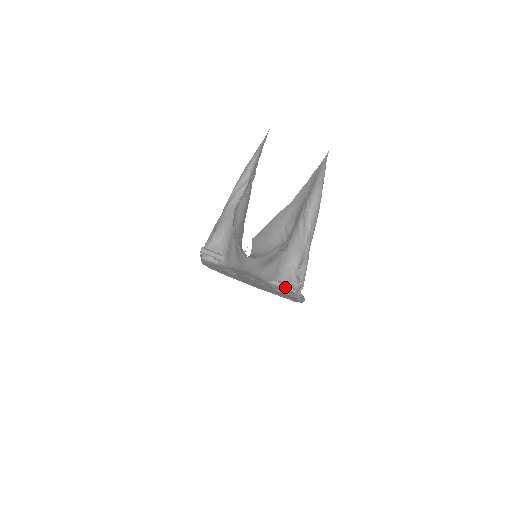
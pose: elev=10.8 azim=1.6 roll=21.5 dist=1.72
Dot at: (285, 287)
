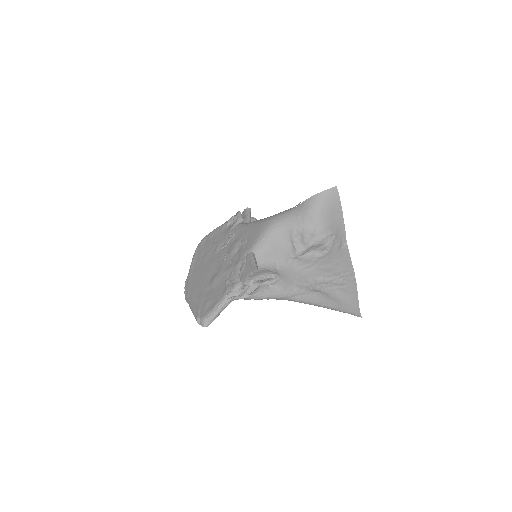
Dot at: (256, 263)
